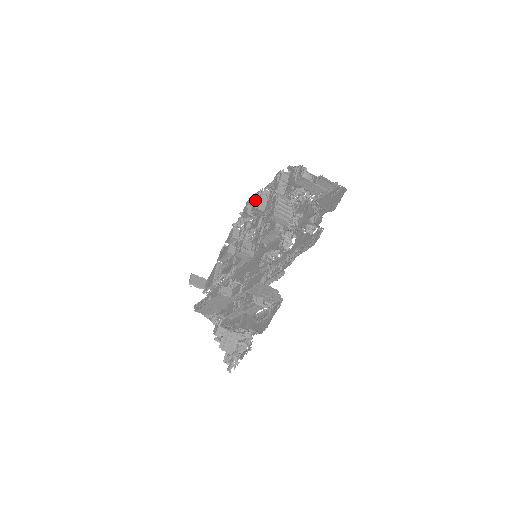
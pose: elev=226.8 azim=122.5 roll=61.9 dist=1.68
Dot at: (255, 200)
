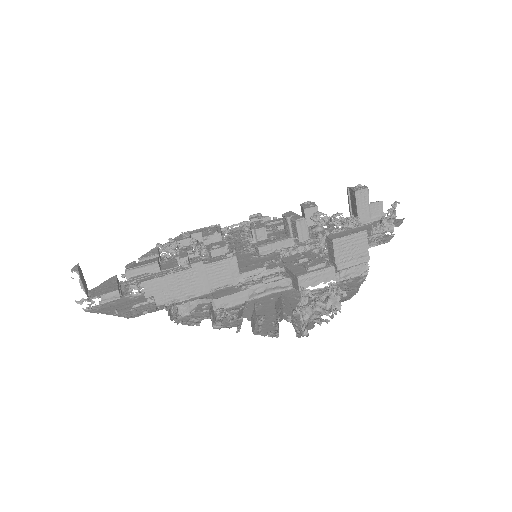
Dot at: (210, 229)
